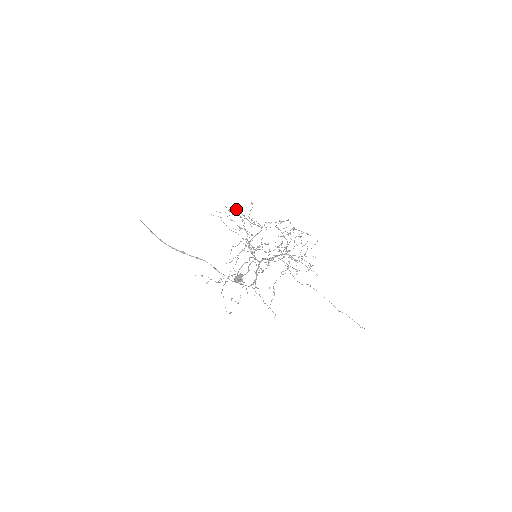
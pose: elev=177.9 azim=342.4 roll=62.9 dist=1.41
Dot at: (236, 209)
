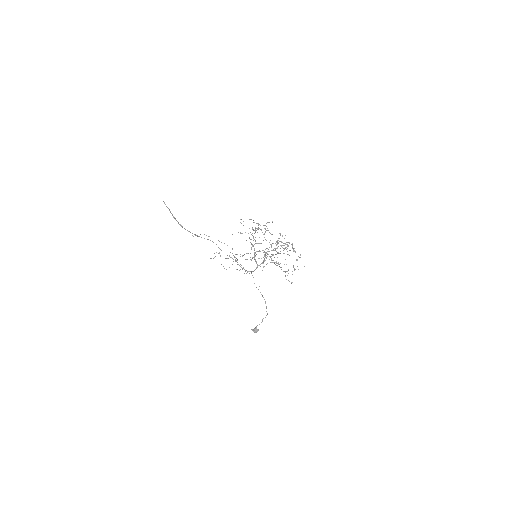
Dot at: occluded
